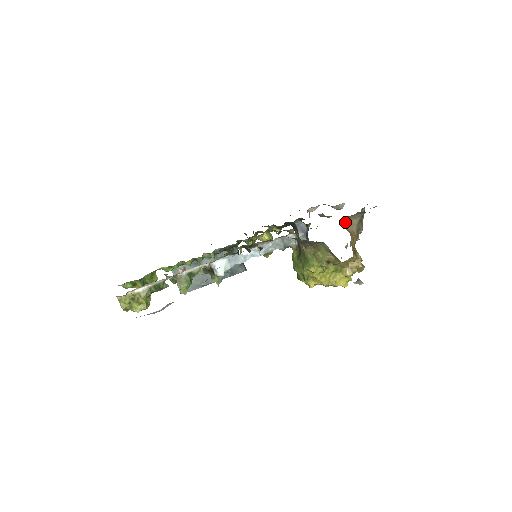
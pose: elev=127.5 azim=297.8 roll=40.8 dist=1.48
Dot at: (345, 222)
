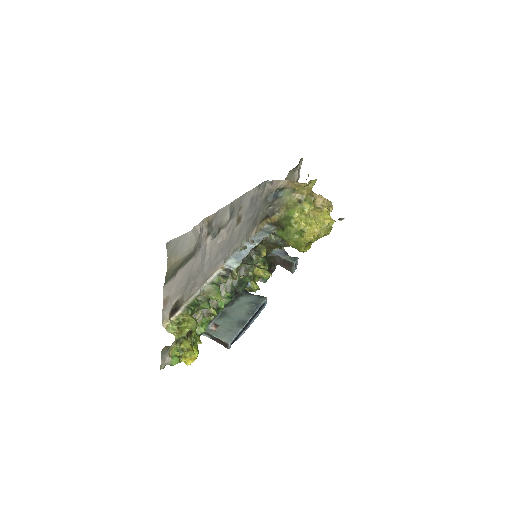
Dot at: occluded
